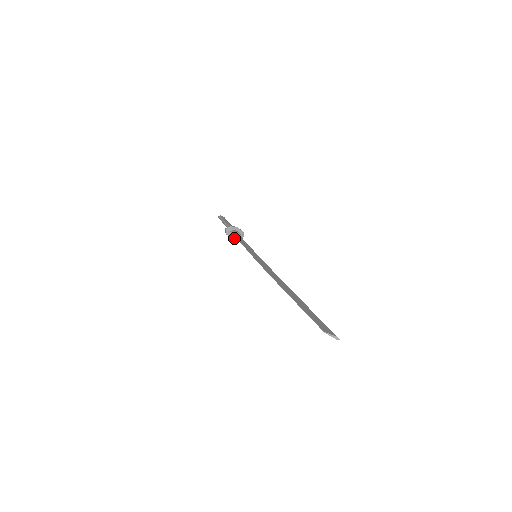
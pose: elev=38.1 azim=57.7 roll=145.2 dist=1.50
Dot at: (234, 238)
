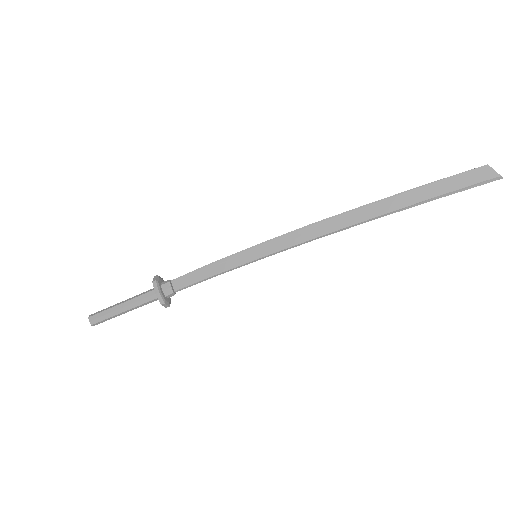
Dot at: (161, 294)
